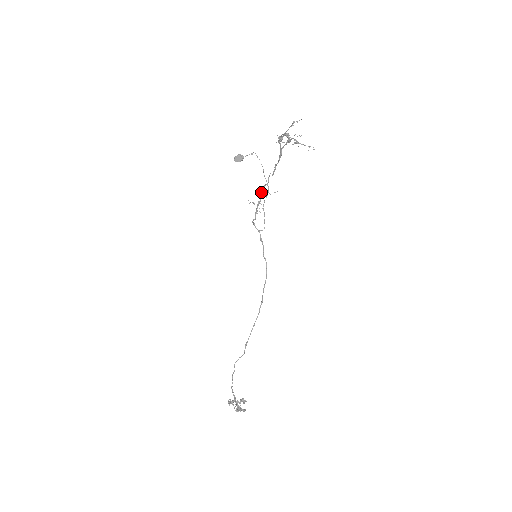
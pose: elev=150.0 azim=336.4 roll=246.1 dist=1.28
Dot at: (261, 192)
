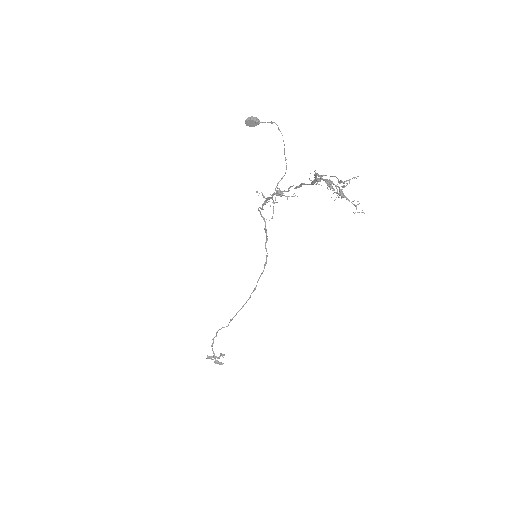
Dot at: (276, 192)
